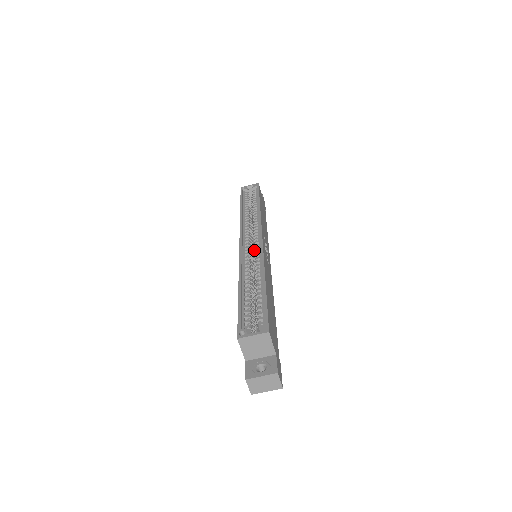
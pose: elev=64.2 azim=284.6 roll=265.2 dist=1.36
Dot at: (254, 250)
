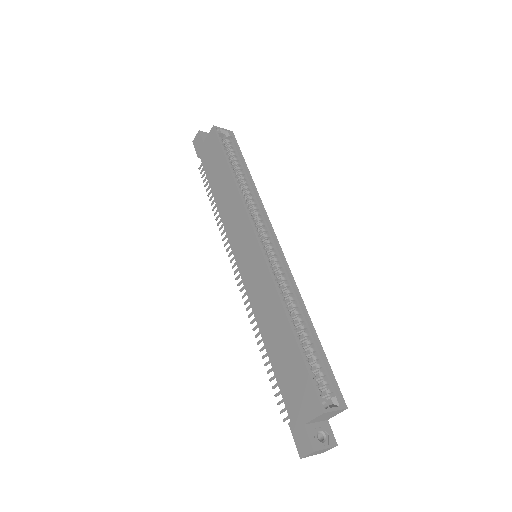
Dot at: (270, 258)
